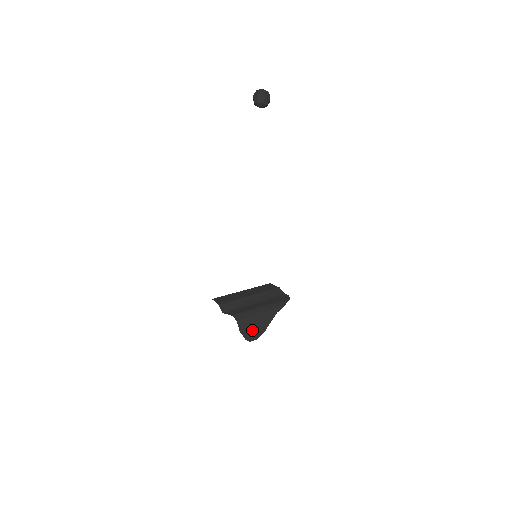
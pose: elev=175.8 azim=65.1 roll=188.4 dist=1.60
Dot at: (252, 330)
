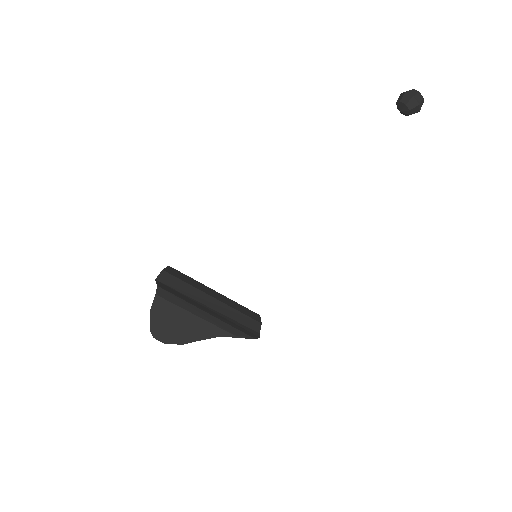
Dot at: (168, 326)
